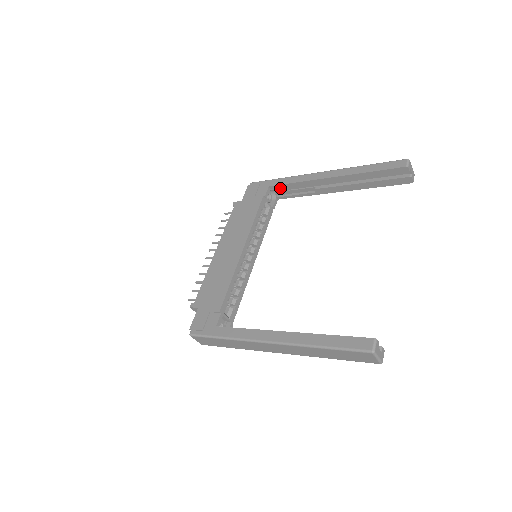
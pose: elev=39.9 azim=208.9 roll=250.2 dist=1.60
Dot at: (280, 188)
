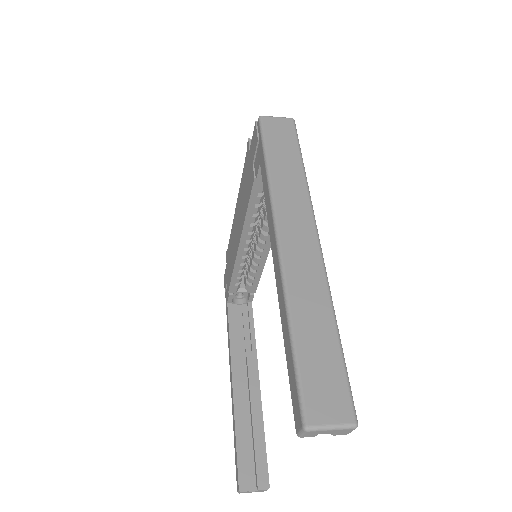
Dot at: occluded
